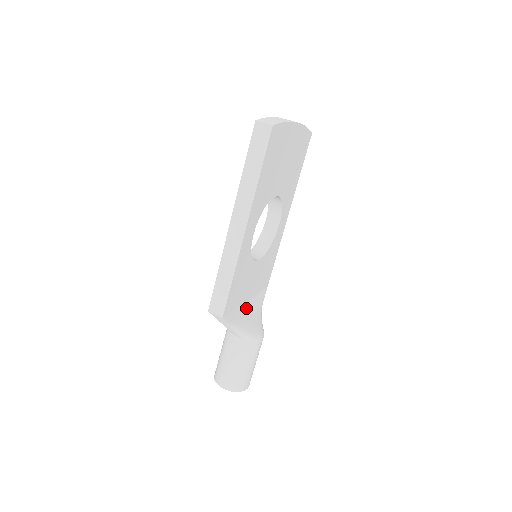
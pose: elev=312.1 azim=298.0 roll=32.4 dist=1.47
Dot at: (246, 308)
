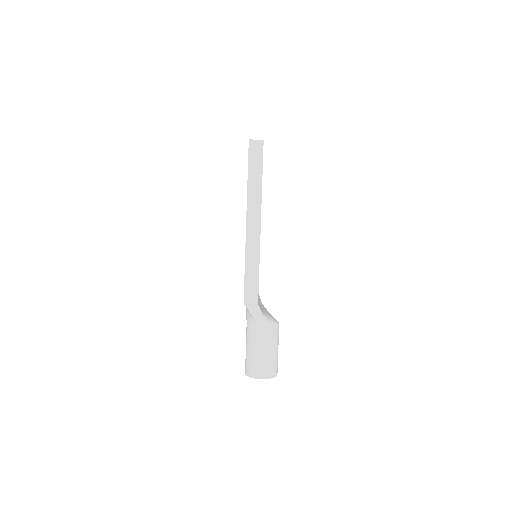
Dot at: (259, 303)
